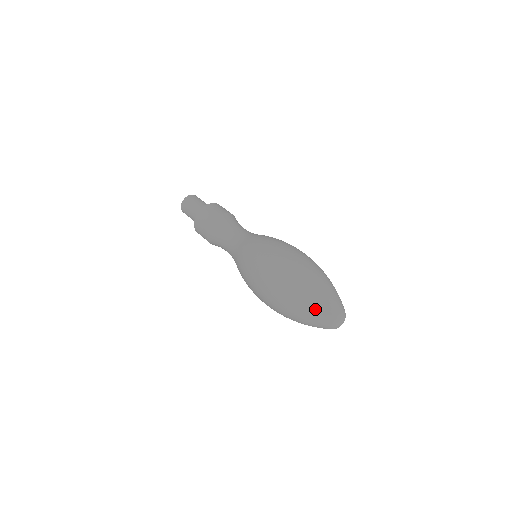
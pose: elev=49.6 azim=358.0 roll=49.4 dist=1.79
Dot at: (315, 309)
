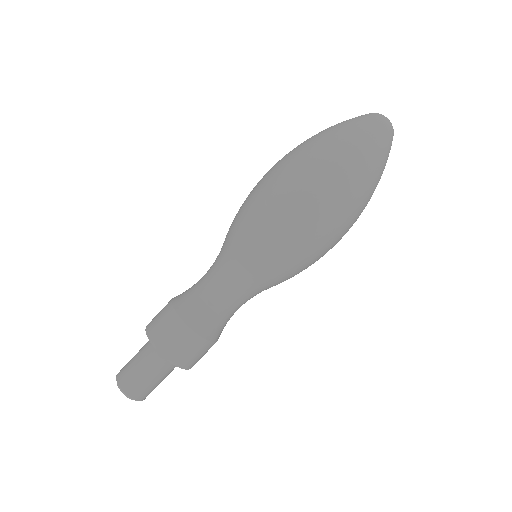
Dot at: (350, 124)
